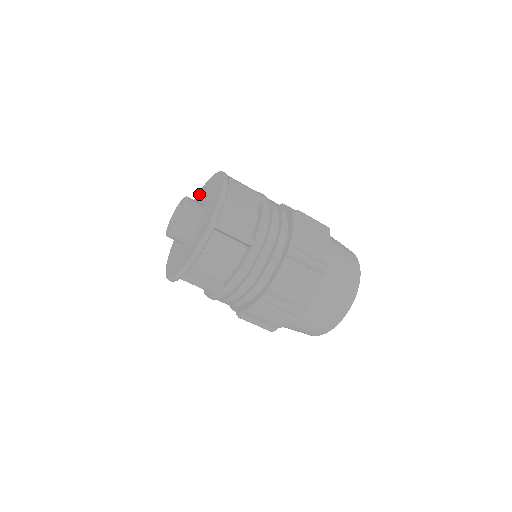
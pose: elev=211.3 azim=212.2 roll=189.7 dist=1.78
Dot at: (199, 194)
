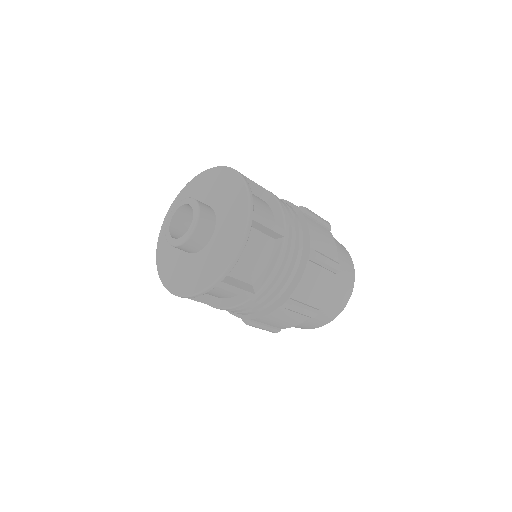
Dot at: (217, 175)
